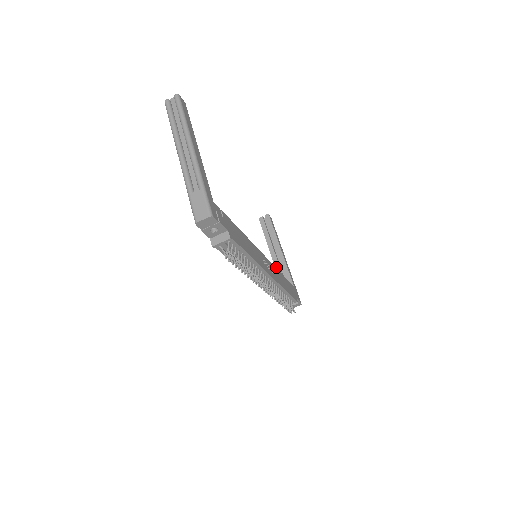
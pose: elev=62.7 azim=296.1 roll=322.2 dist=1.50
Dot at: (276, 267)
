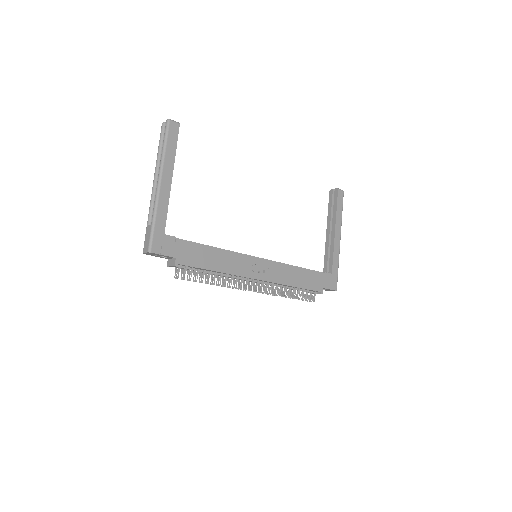
Dot at: (326, 247)
